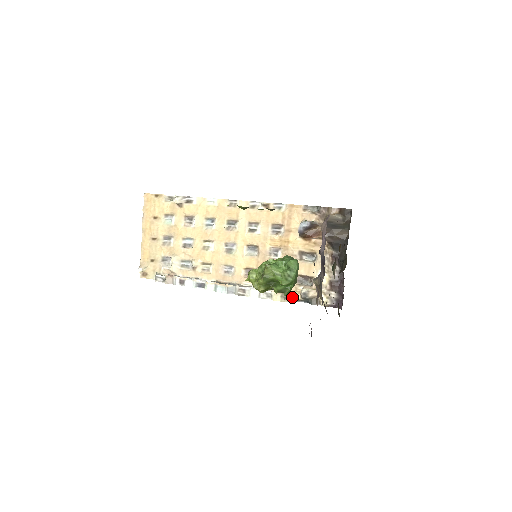
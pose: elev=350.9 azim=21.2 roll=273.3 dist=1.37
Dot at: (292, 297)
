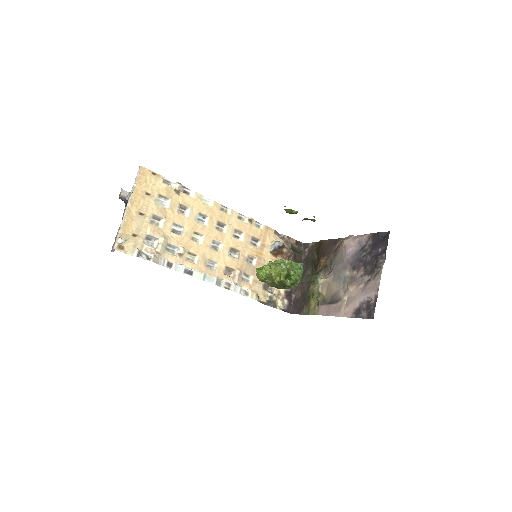
Dot at: (260, 298)
